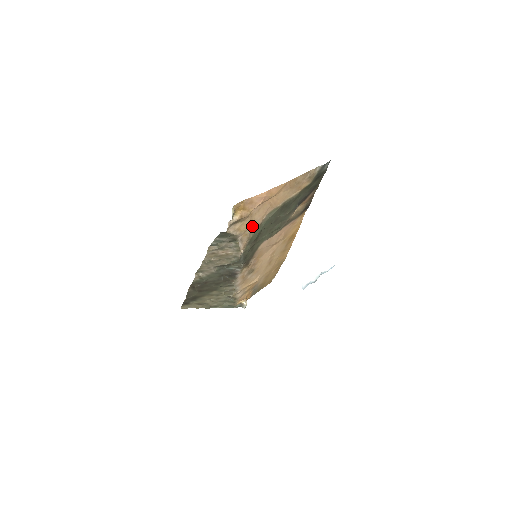
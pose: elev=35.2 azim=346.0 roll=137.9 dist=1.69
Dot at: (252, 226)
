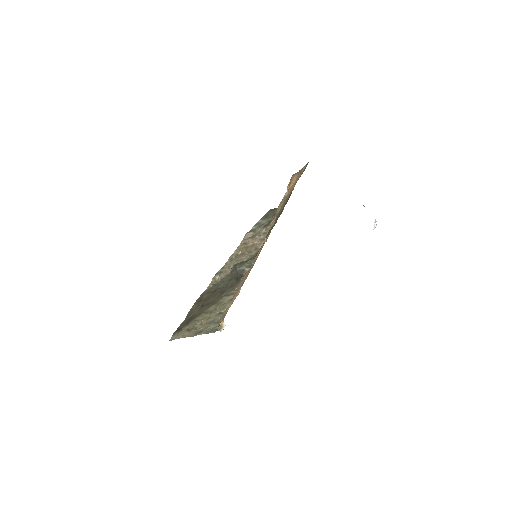
Dot at: occluded
